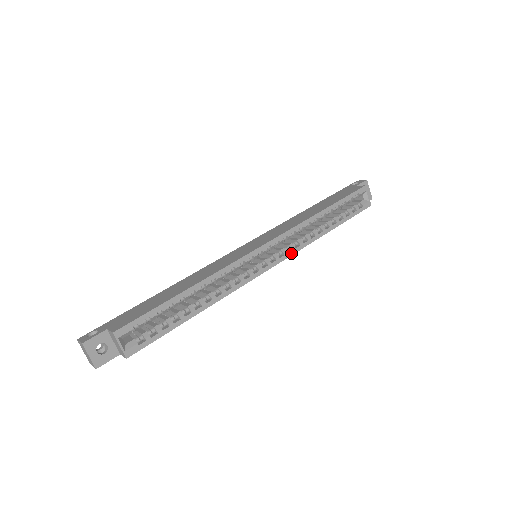
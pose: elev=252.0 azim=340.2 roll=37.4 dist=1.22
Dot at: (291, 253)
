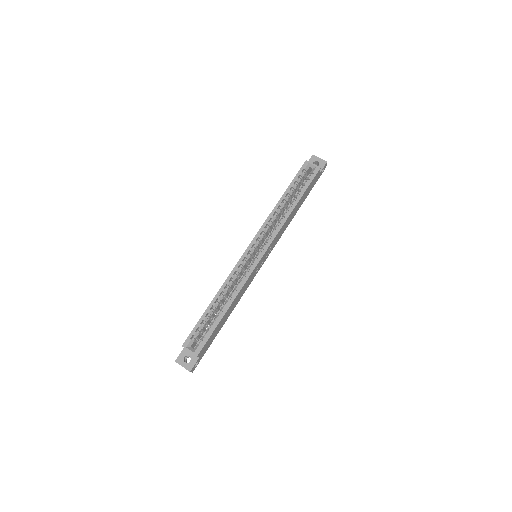
Dot at: (272, 238)
